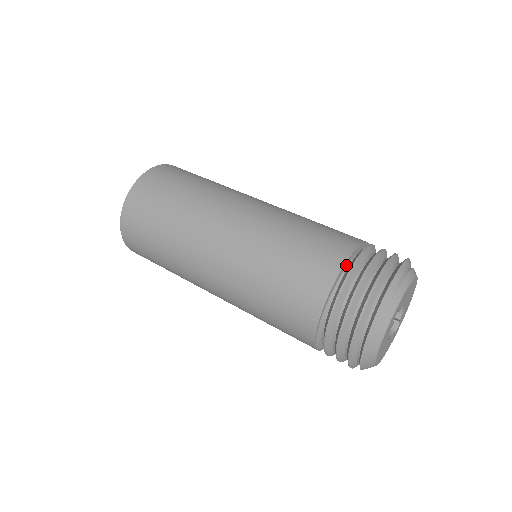
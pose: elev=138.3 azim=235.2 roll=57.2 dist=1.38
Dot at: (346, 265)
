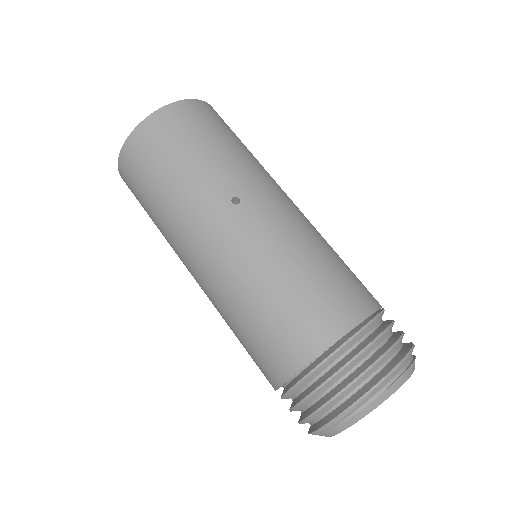
Dot at: (287, 381)
